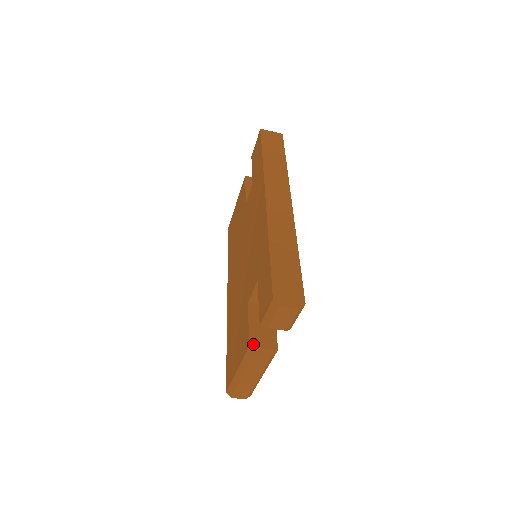
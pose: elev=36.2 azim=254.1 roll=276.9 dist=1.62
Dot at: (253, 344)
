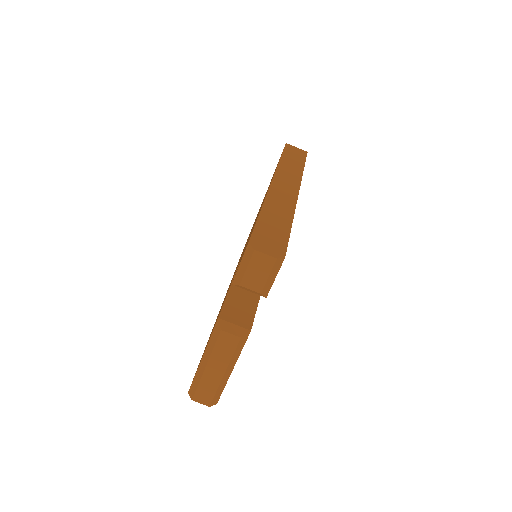
Dot at: (224, 317)
